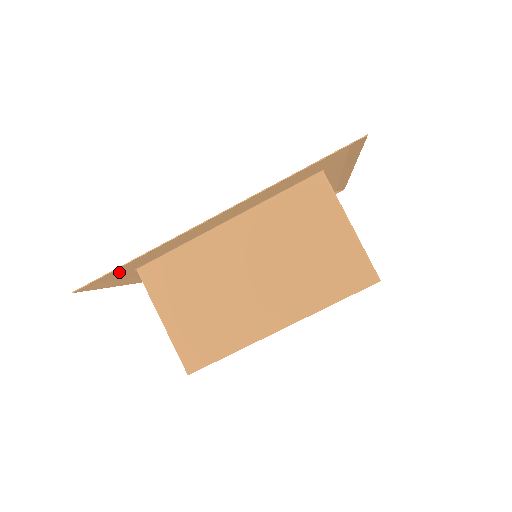
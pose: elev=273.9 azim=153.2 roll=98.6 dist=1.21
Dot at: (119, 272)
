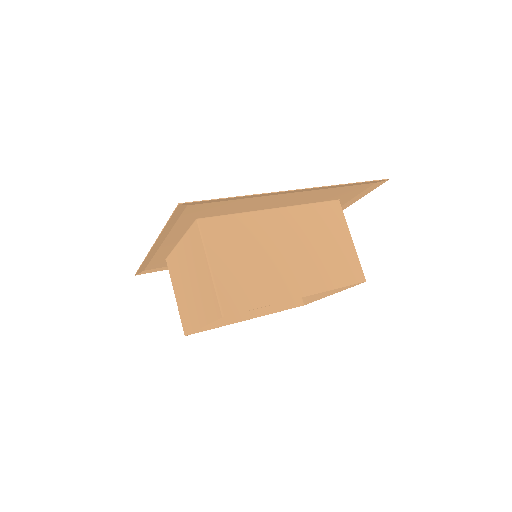
Dot at: (200, 210)
